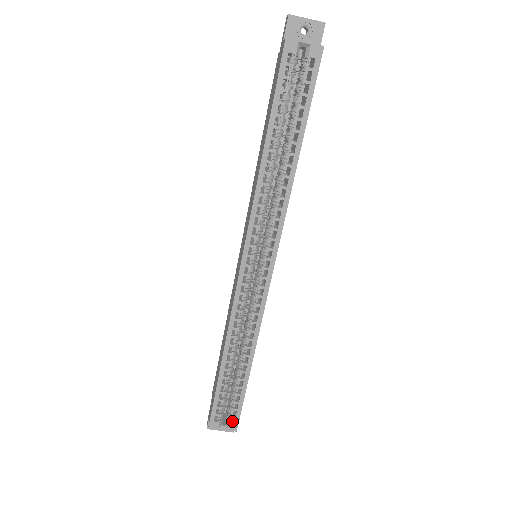
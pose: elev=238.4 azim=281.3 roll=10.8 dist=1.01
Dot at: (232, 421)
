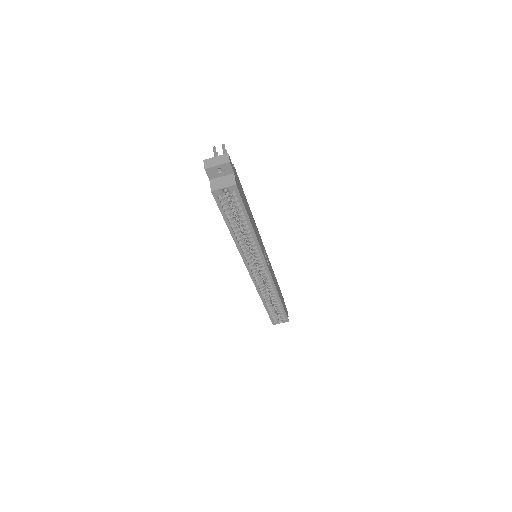
Dot at: (284, 318)
